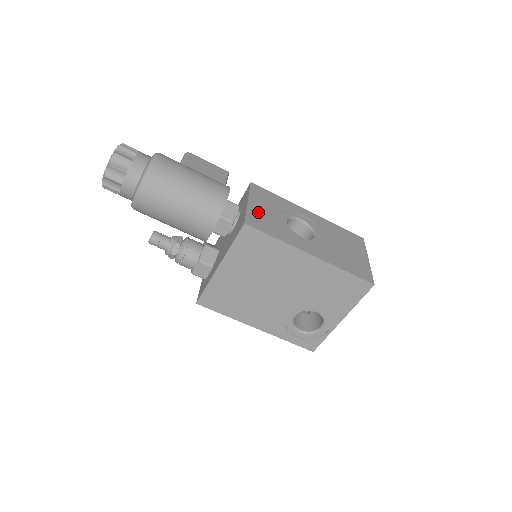
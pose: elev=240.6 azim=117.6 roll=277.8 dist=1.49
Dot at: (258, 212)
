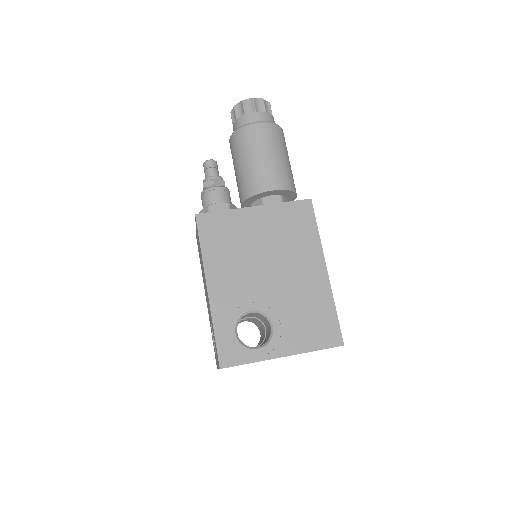
Dot at: occluded
